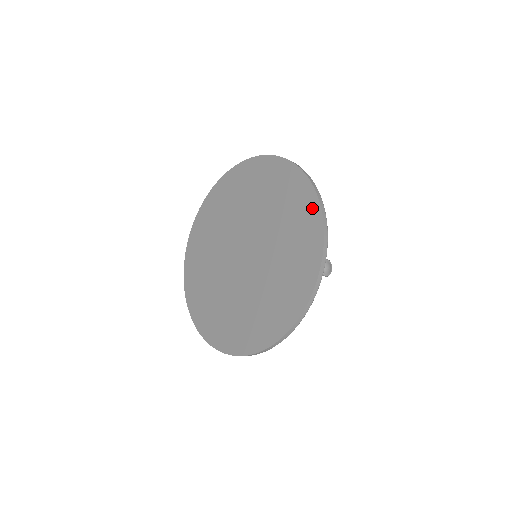
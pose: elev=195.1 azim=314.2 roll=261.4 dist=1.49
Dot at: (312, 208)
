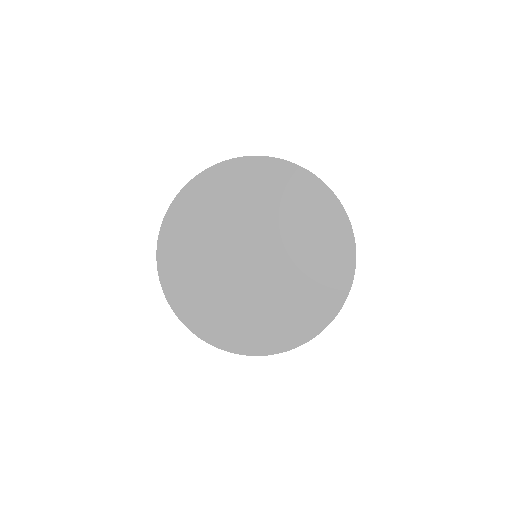
Dot at: (316, 187)
